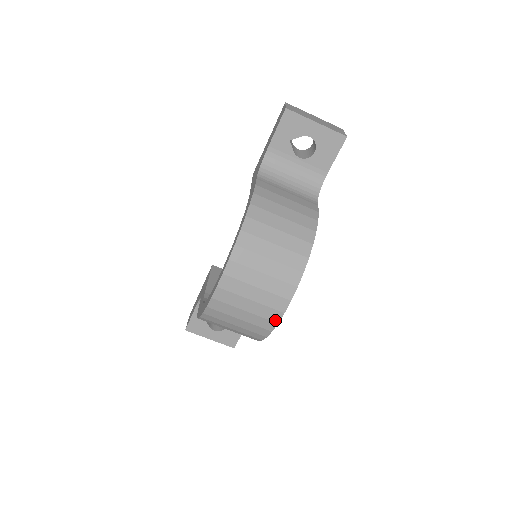
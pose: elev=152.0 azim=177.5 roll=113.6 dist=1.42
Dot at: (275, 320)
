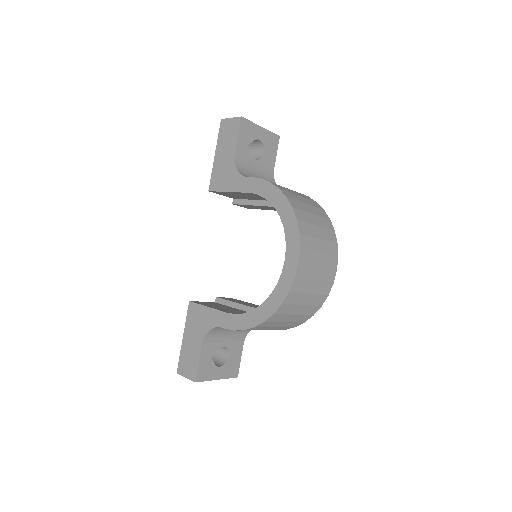
Dot at: (332, 281)
